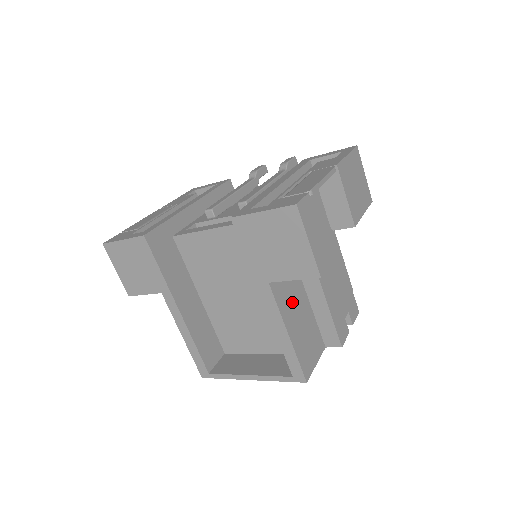
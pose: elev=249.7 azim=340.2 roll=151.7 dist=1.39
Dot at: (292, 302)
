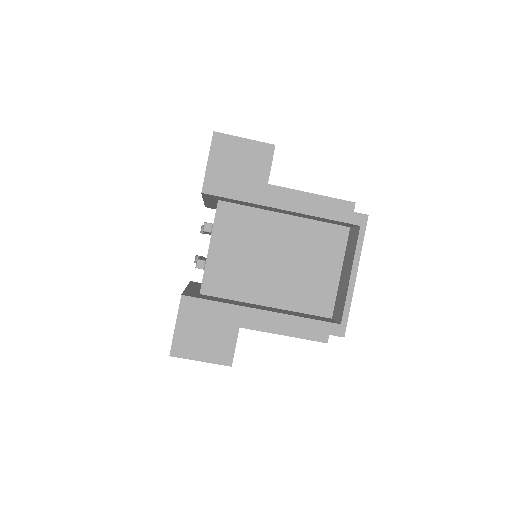
Dot at: occluded
